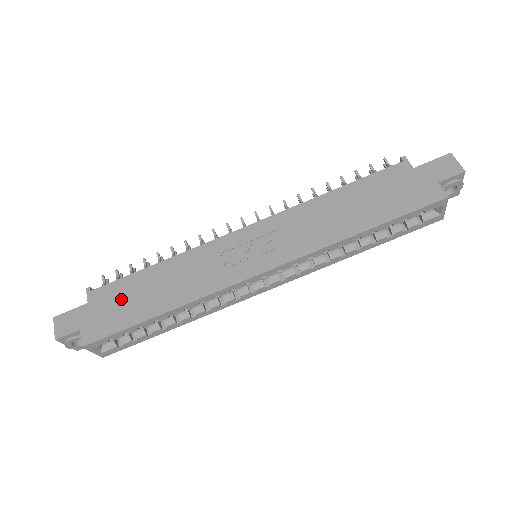
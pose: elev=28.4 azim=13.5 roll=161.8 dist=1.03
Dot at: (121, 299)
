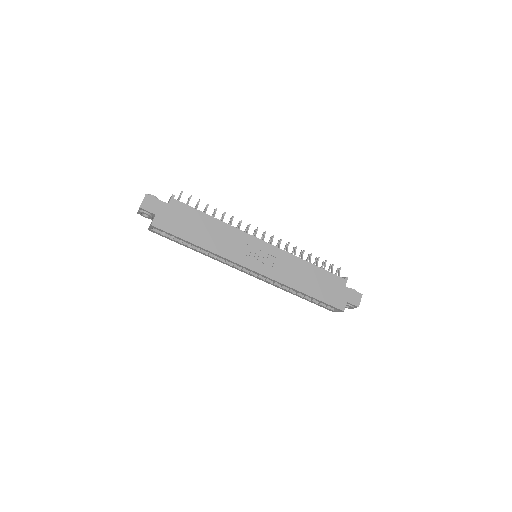
Dot at: (186, 219)
